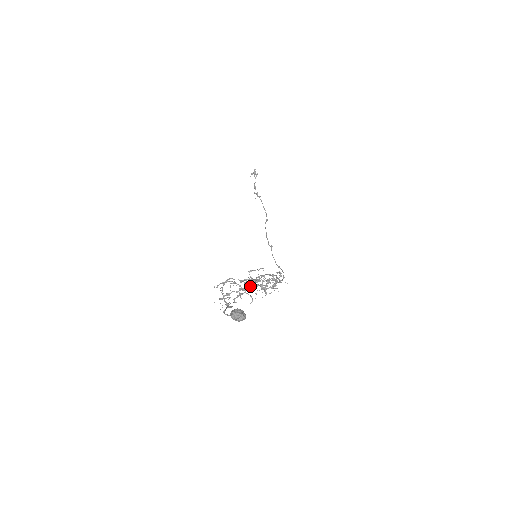
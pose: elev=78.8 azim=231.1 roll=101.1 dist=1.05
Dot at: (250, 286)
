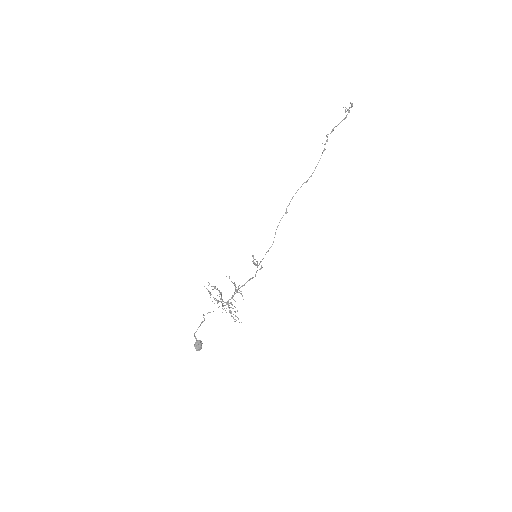
Dot at: occluded
